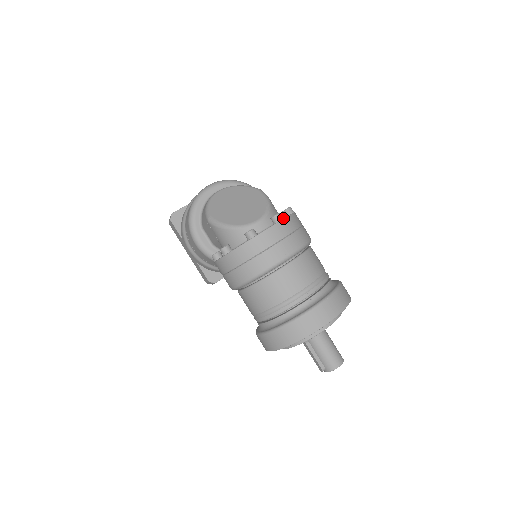
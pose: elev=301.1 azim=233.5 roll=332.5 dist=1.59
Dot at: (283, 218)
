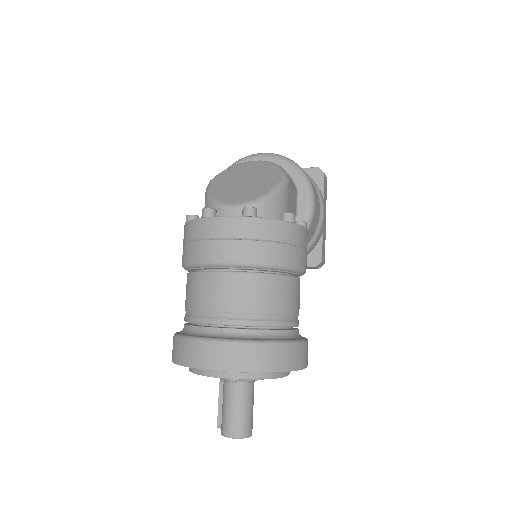
Dot at: (254, 216)
